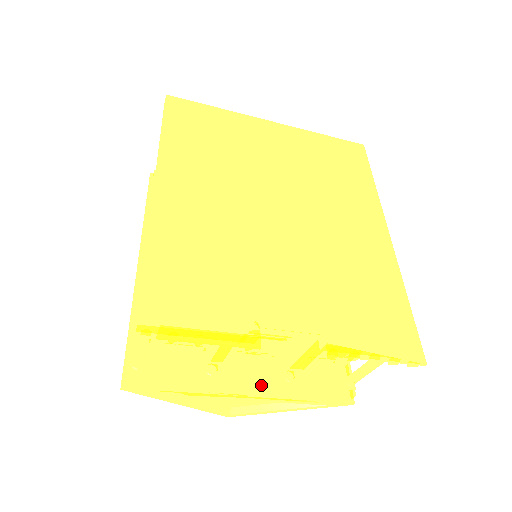
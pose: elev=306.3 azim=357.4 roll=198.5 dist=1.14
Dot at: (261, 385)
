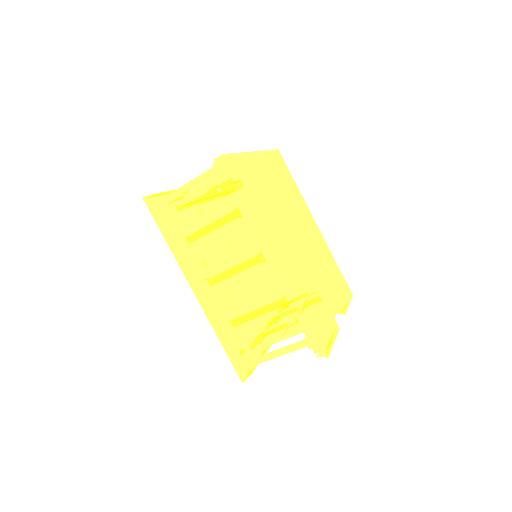
Dot at: occluded
